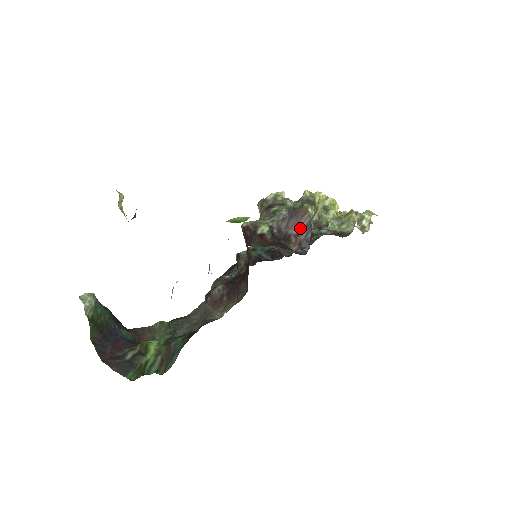
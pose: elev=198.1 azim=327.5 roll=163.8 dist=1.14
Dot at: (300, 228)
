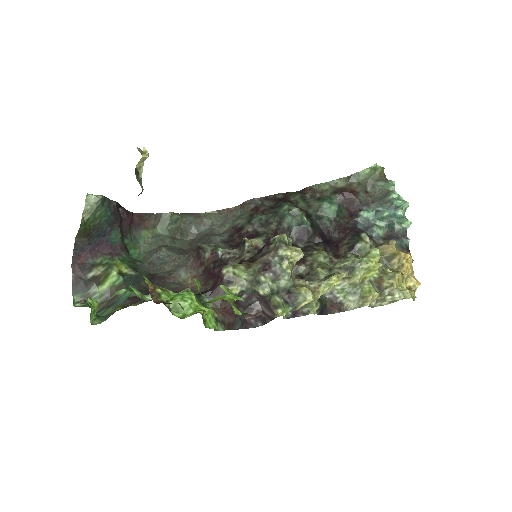
Dot at: (266, 311)
